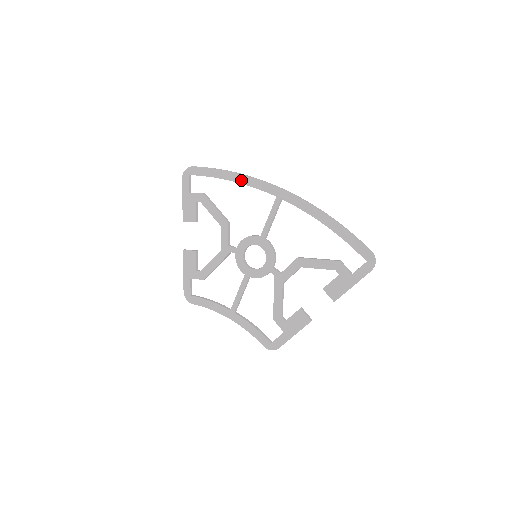
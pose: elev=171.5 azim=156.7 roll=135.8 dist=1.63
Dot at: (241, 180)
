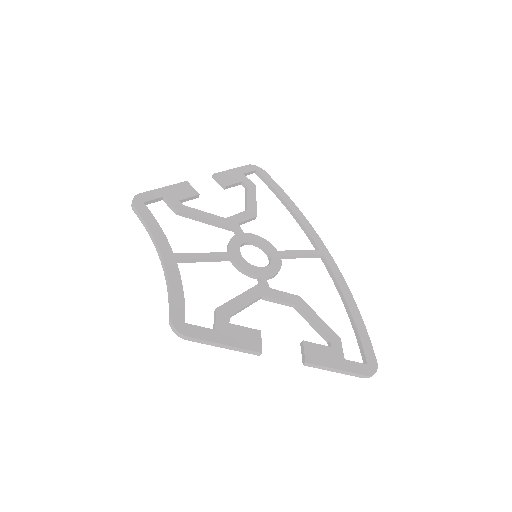
Dot at: (298, 214)
